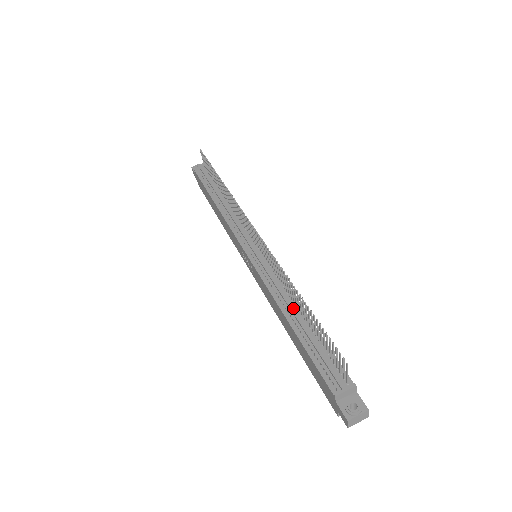
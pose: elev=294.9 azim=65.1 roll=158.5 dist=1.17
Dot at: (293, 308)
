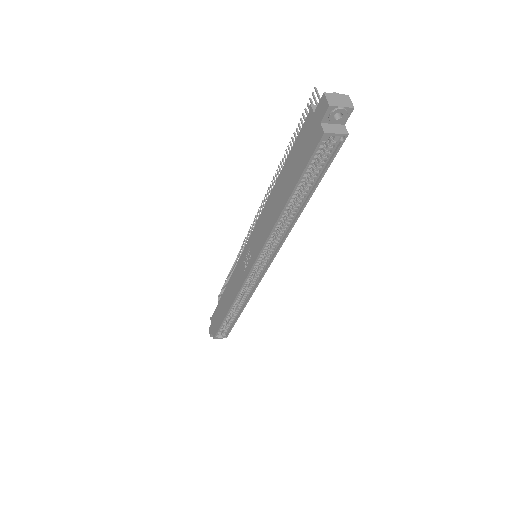
Dot at: occluded
